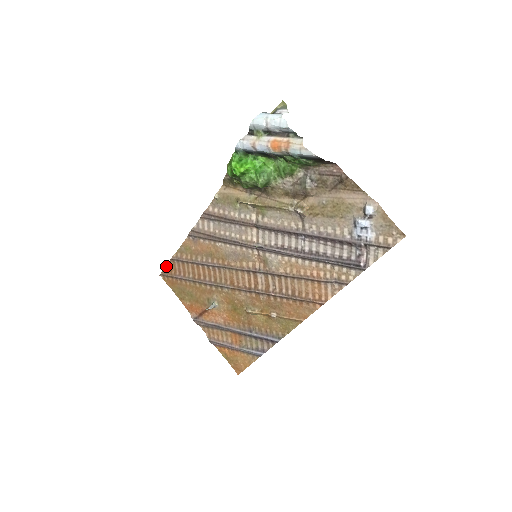
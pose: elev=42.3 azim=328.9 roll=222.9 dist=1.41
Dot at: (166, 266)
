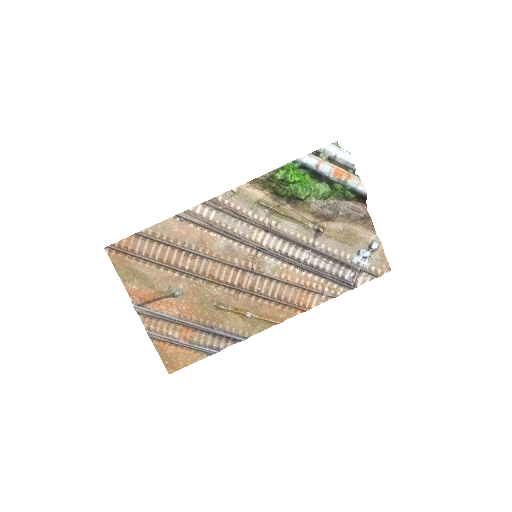
Dot at: occluded
